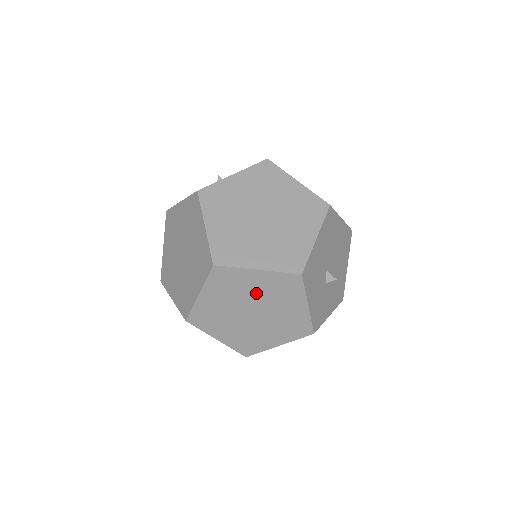
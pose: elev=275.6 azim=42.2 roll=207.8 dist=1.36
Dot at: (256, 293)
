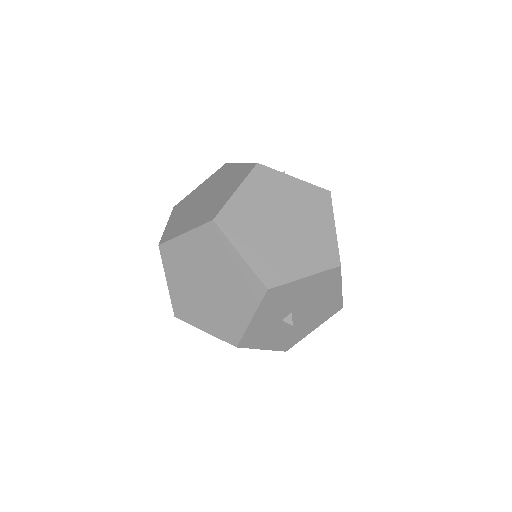
Dot at: (224, 272)
